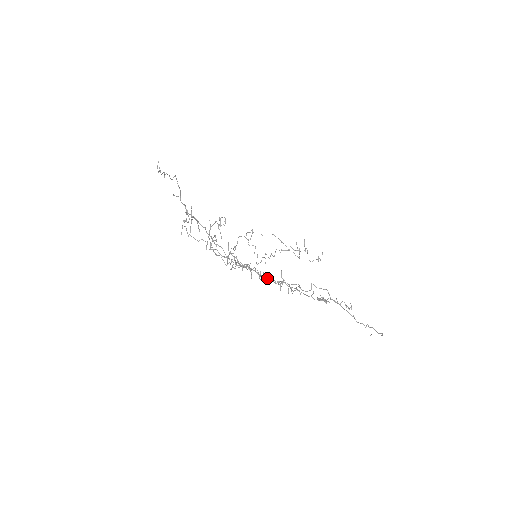
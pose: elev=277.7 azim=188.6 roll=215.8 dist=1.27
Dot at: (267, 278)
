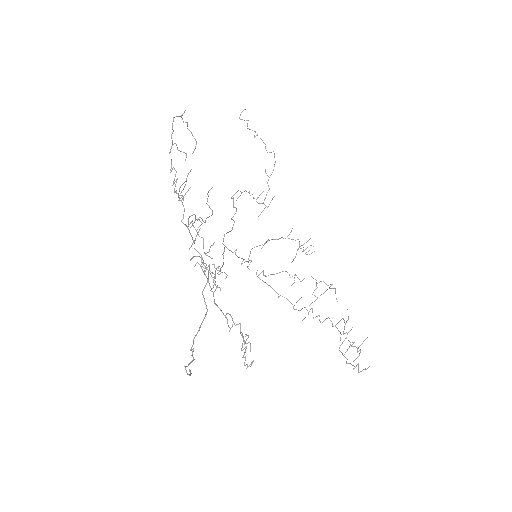
Dot at: occluded
